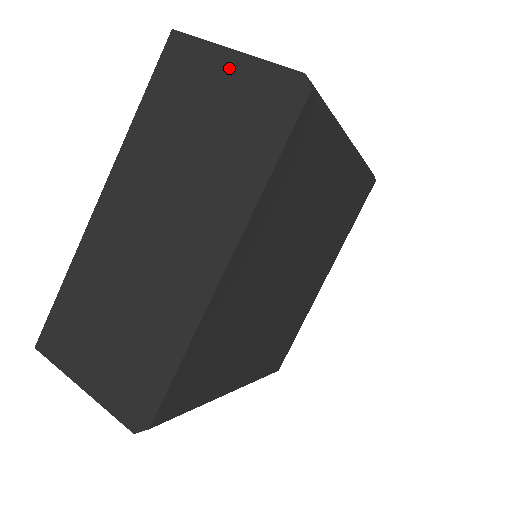
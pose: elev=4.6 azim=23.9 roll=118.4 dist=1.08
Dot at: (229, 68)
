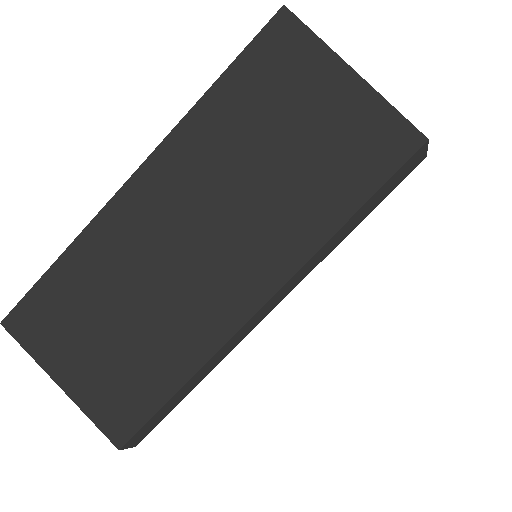
Dot at: (343, 91)
